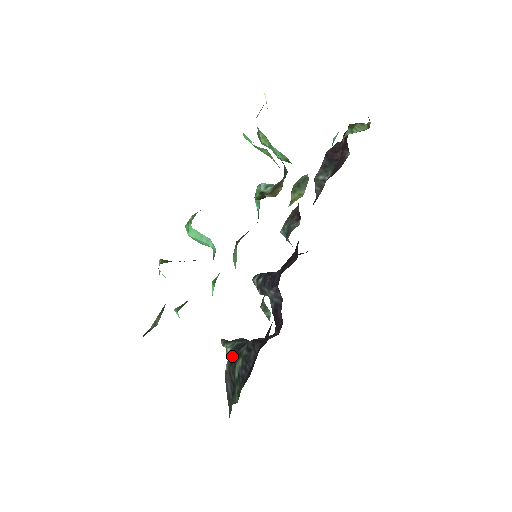
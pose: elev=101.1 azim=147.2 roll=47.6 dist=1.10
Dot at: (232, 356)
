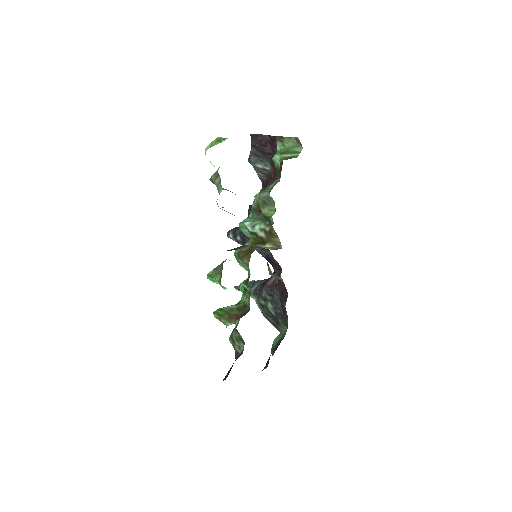
Dot at: (259, 301)
